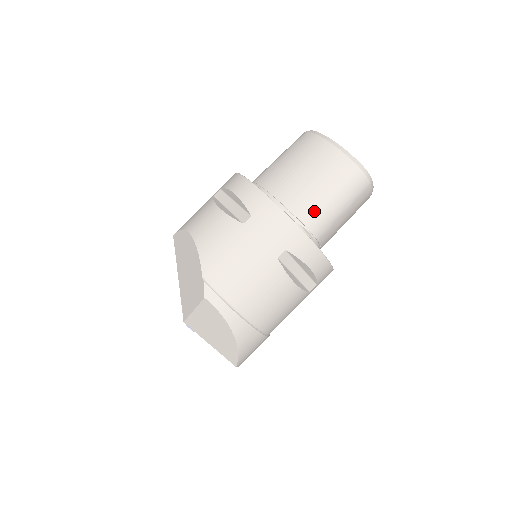
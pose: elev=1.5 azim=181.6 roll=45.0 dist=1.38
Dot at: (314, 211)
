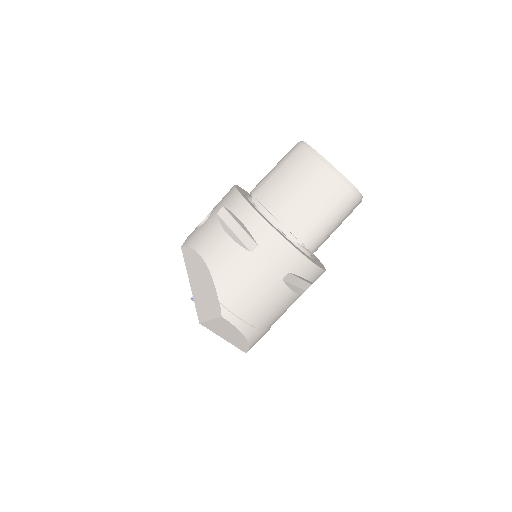
Dot at: (312, 231)
